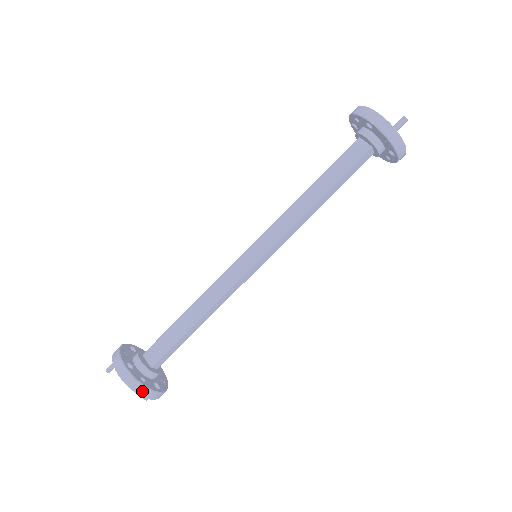
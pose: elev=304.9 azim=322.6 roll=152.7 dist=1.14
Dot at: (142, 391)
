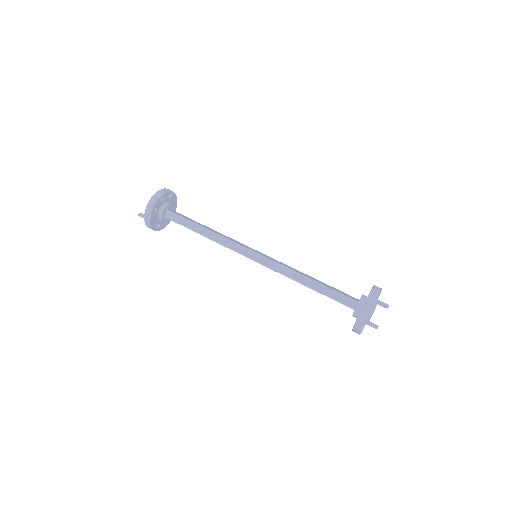
Dot at: (156, 196)
